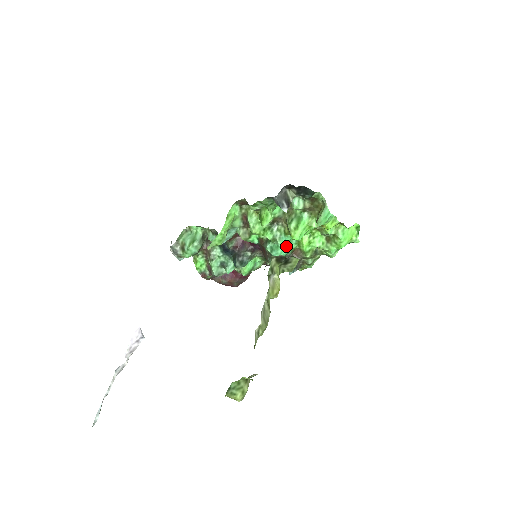
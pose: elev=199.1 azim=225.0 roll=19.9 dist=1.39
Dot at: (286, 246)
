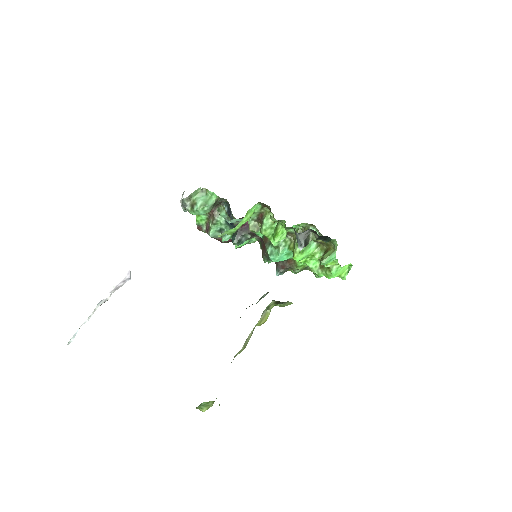
Dot at: (285, 256)
